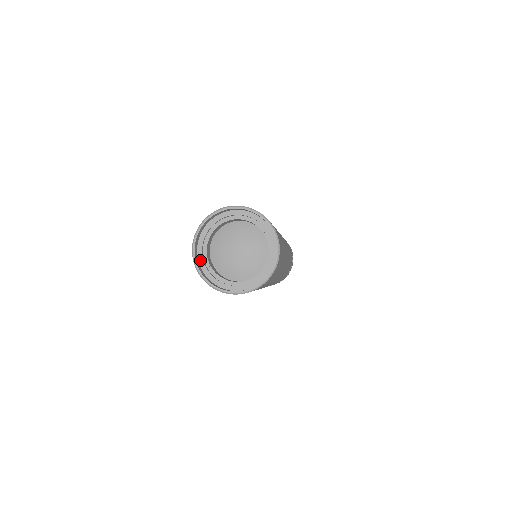
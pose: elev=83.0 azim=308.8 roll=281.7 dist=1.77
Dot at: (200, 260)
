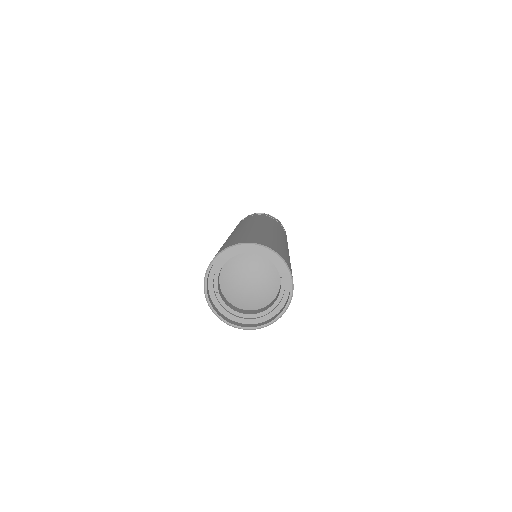
Dot at: (210, 282)
